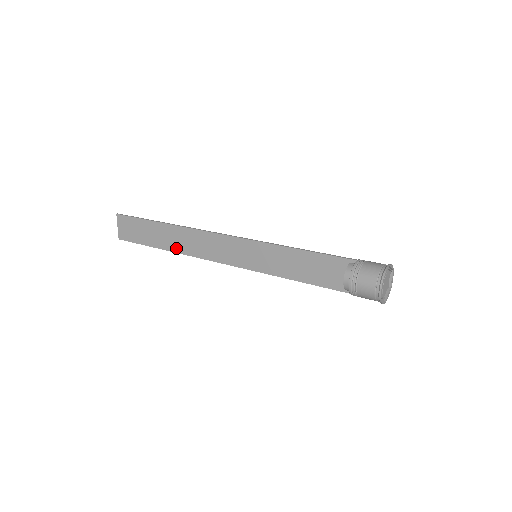
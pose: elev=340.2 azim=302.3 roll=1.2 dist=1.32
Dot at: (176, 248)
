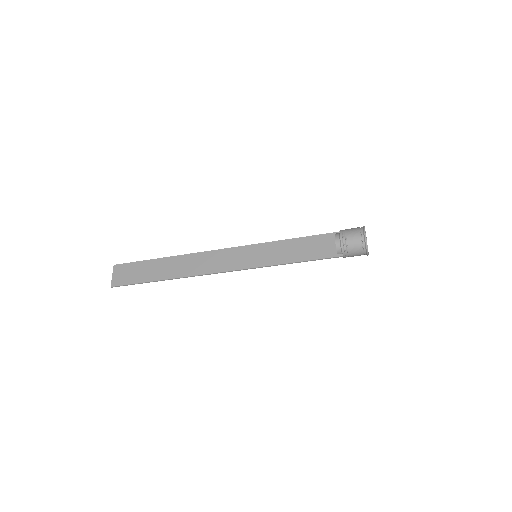
Dot at: (176, 274)
